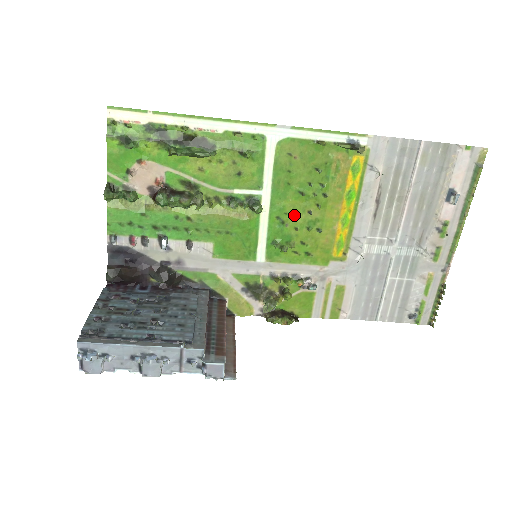
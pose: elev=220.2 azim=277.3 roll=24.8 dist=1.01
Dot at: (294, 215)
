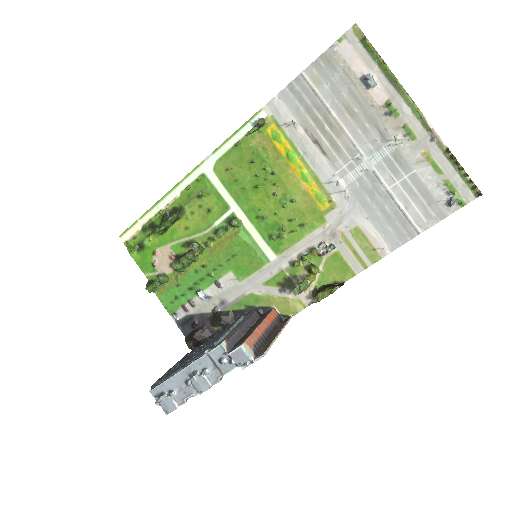
Dot at: (266, 206)
